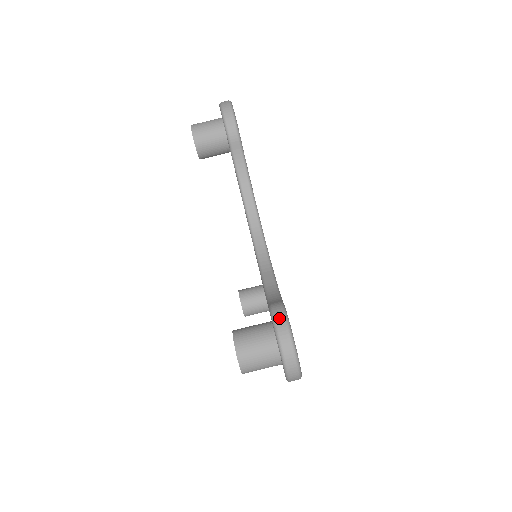
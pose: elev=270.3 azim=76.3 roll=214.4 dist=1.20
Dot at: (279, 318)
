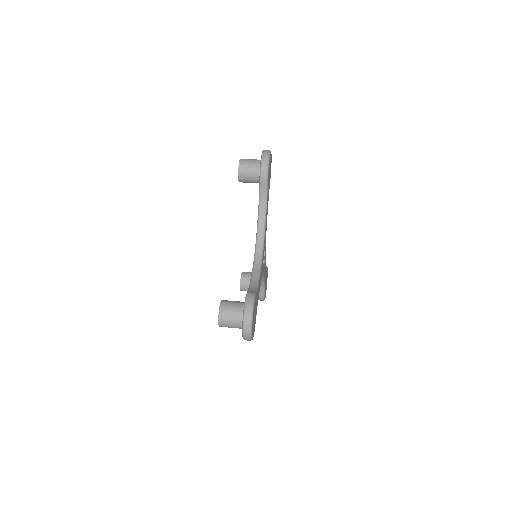
Dot at: (249, 302)
